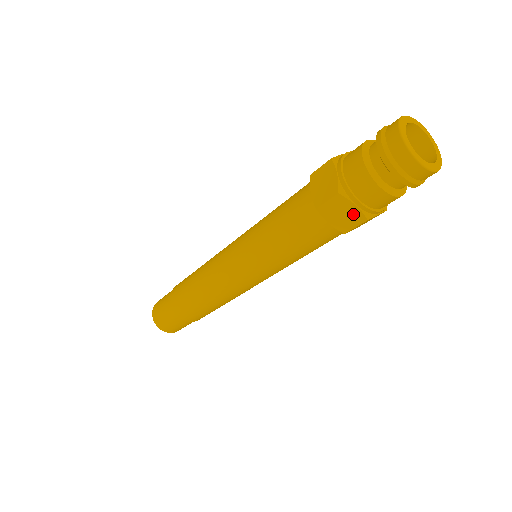
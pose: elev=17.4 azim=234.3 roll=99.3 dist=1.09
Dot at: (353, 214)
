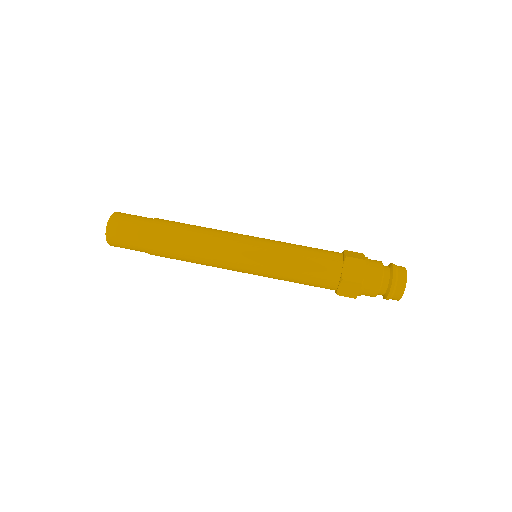
Dot at: (354, 293)
